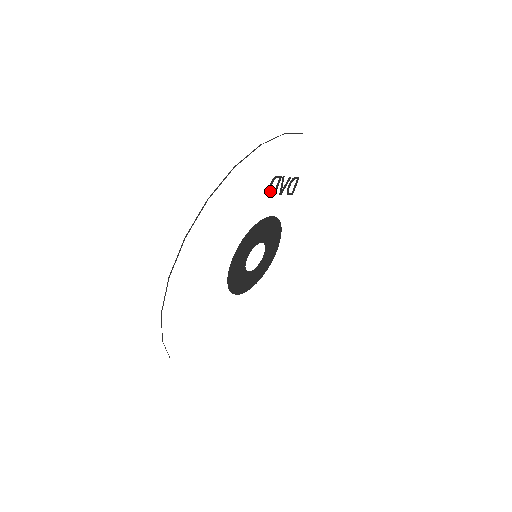
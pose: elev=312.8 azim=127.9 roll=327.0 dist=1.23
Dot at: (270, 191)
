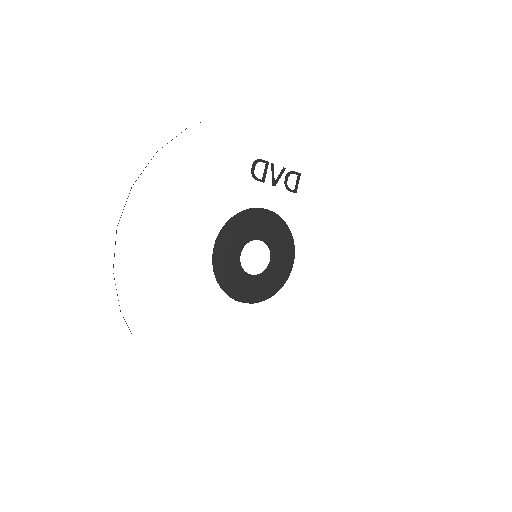
Dot at: (254, 175)
